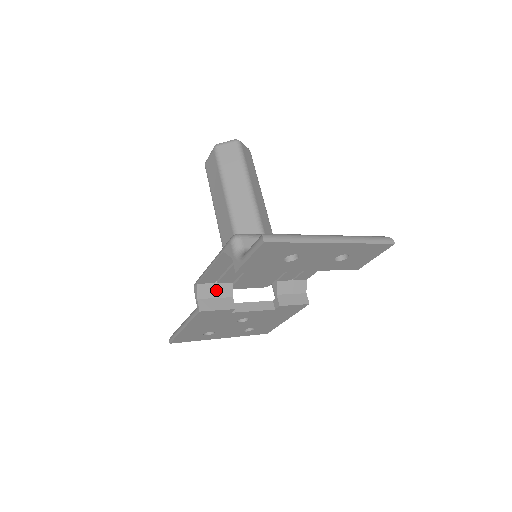
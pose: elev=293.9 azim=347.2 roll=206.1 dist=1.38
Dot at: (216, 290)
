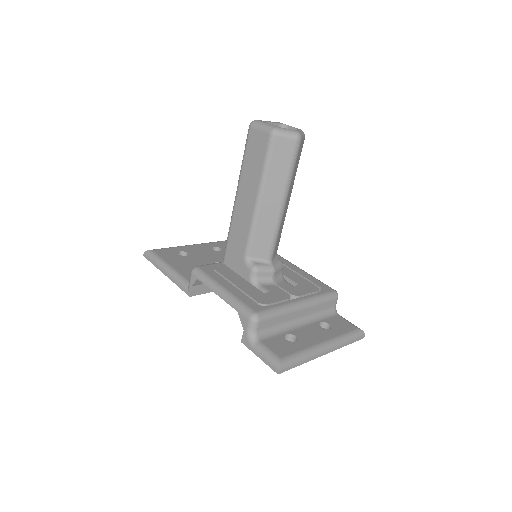
Dot at: occluded
